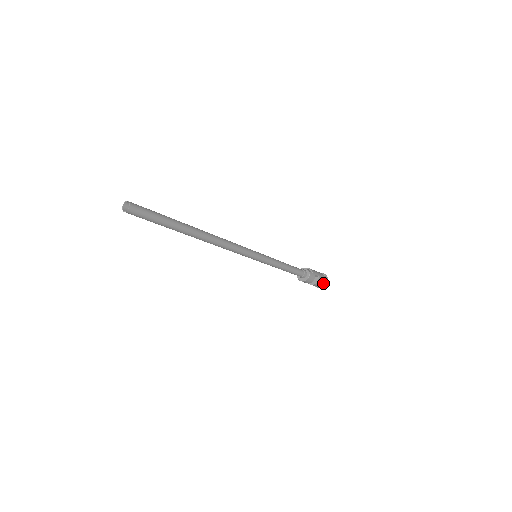
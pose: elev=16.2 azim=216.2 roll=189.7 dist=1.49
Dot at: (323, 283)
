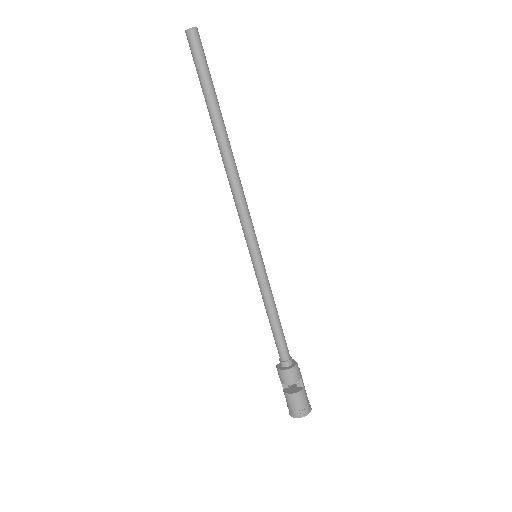
Dot at: (303, 406)
